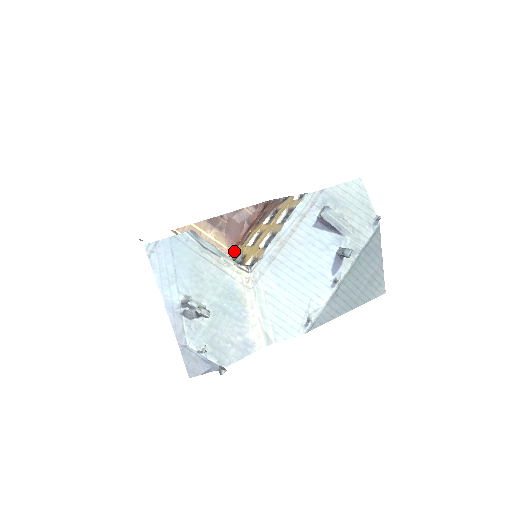
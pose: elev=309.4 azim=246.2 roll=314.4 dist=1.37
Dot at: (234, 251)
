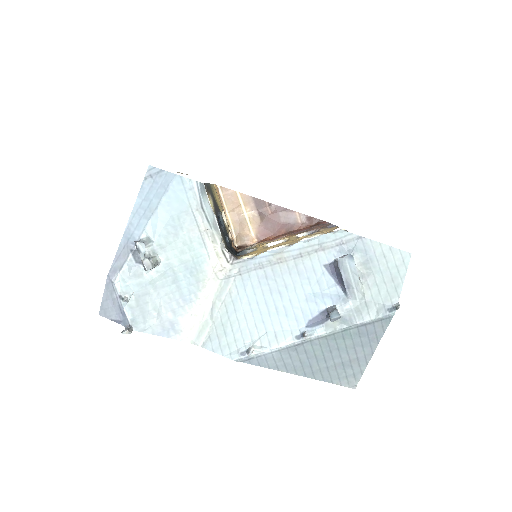
Dot at: occluded
